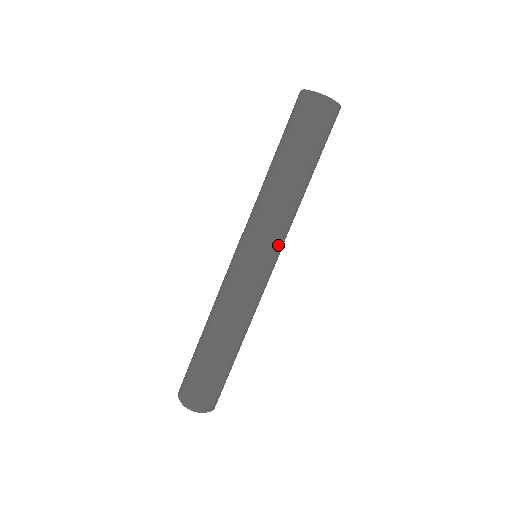
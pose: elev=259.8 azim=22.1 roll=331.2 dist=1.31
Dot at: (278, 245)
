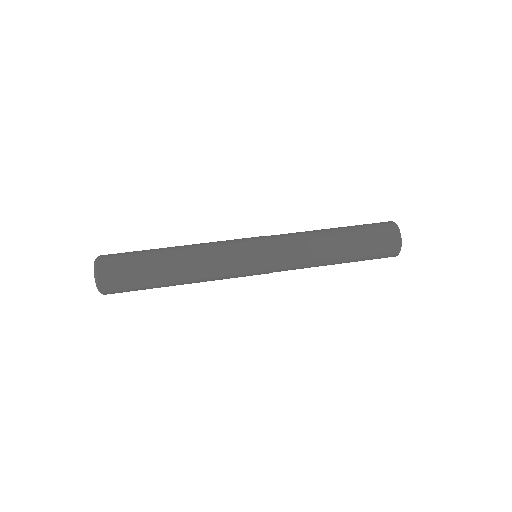
Dot at: (278, 266)
